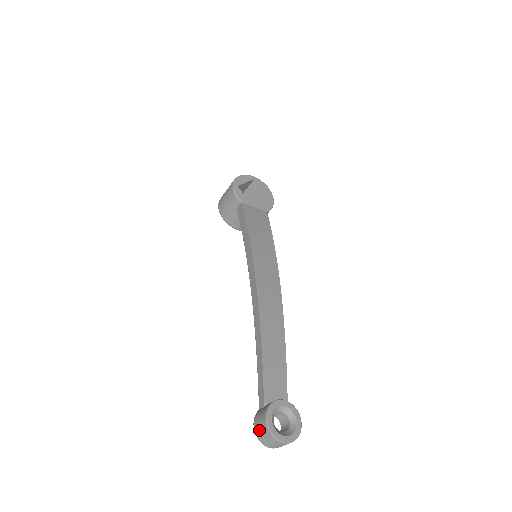
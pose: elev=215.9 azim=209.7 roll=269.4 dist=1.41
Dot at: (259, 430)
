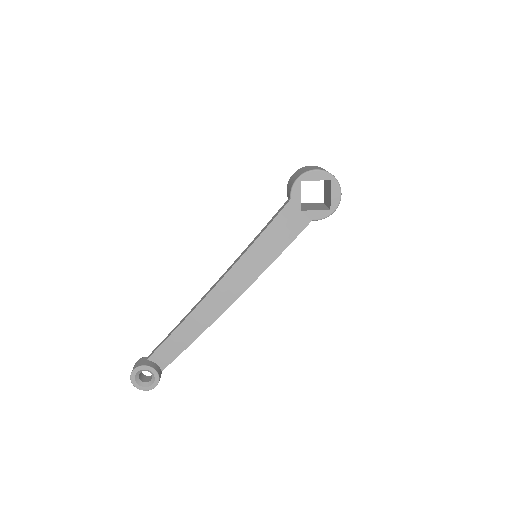
Dot at: occluded
